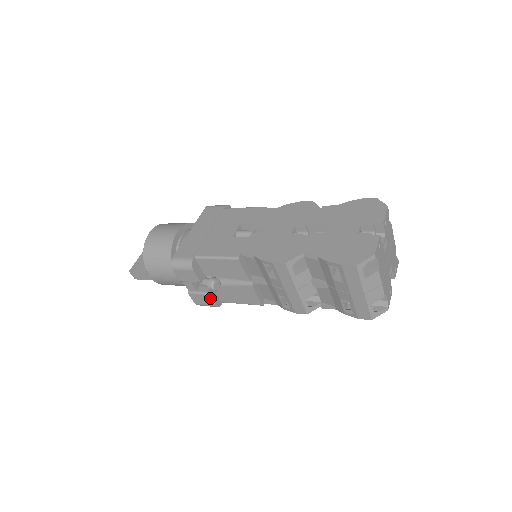
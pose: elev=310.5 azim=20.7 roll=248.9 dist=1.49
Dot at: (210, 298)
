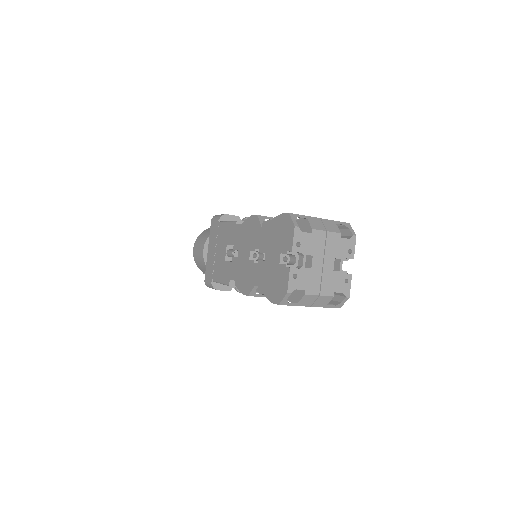
Dot at: occluded
